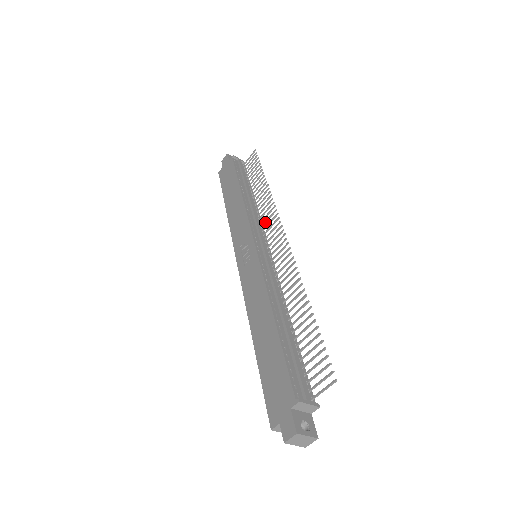
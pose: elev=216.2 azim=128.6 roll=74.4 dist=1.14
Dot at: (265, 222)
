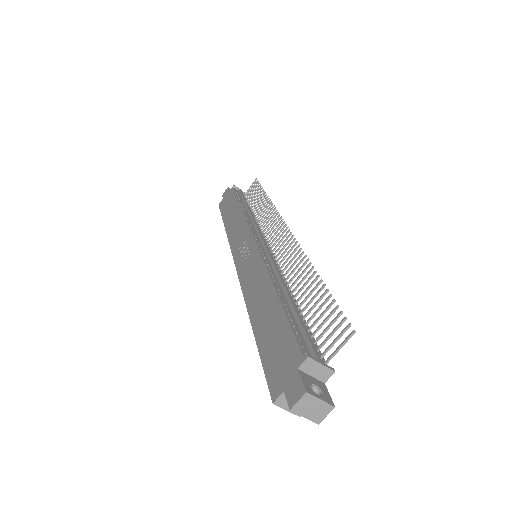
Dot at: (266, 227)
